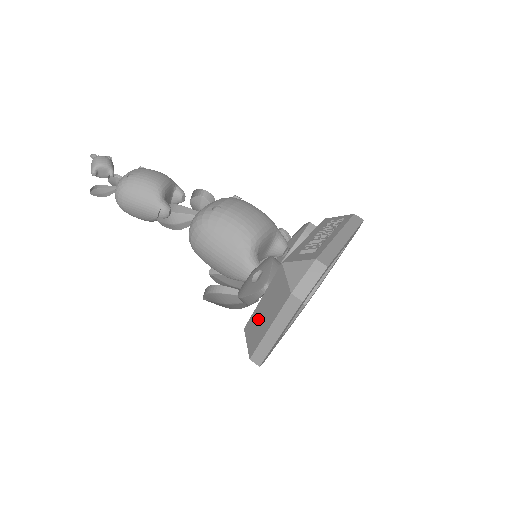
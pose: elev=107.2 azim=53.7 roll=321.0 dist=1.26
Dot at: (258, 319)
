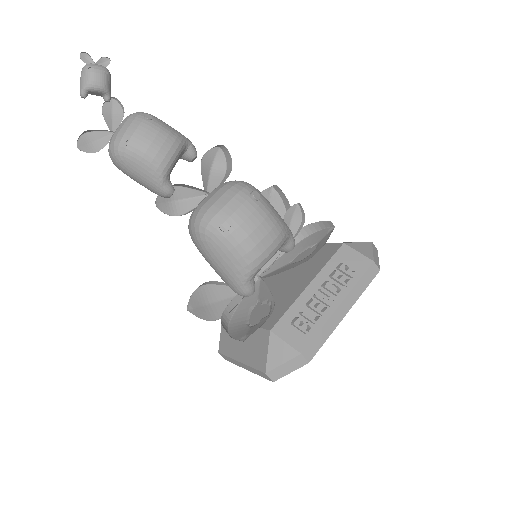
Dot at: occluded
